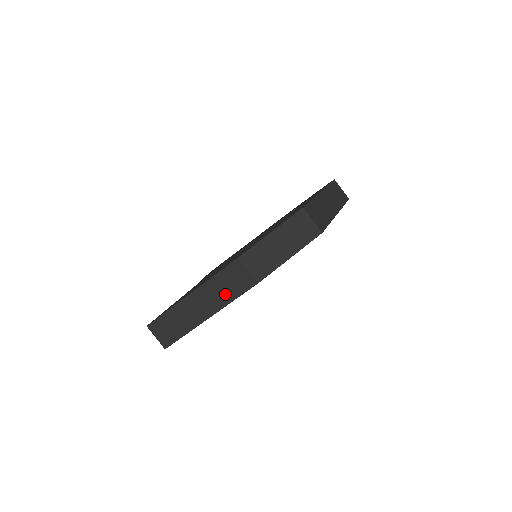
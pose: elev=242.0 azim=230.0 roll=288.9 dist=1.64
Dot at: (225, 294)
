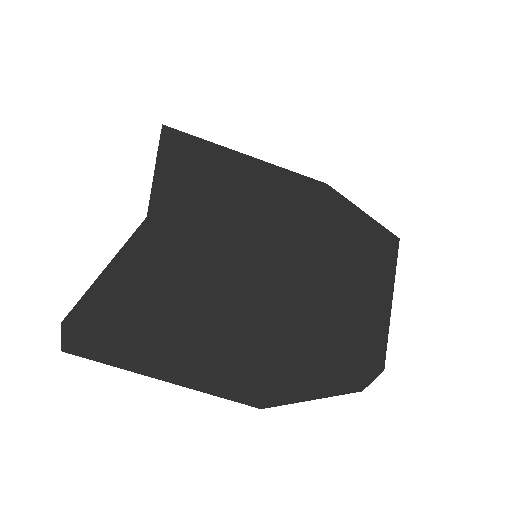
Dot at: (213, 387)
